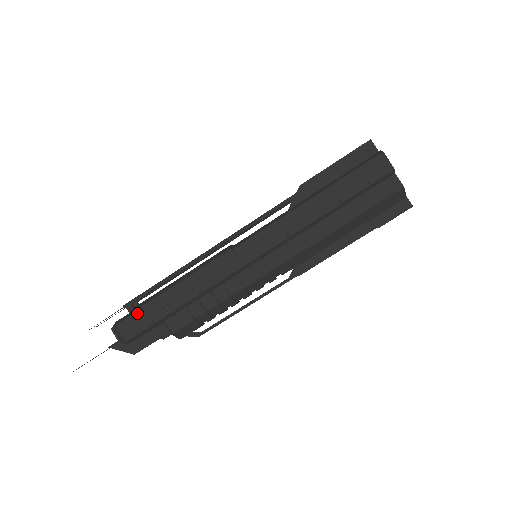
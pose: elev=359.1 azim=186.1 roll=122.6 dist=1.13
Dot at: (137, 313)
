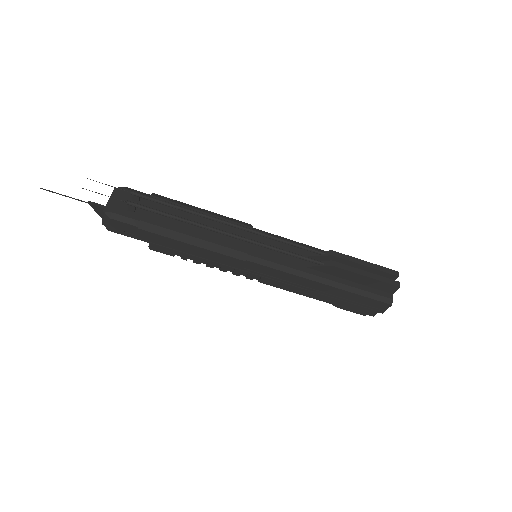
Dot at: (136, 227)
